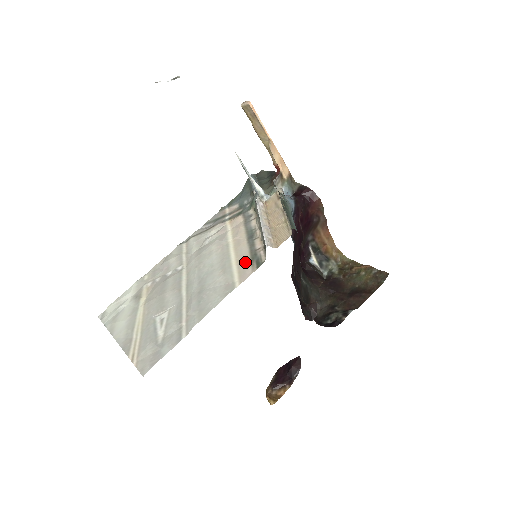
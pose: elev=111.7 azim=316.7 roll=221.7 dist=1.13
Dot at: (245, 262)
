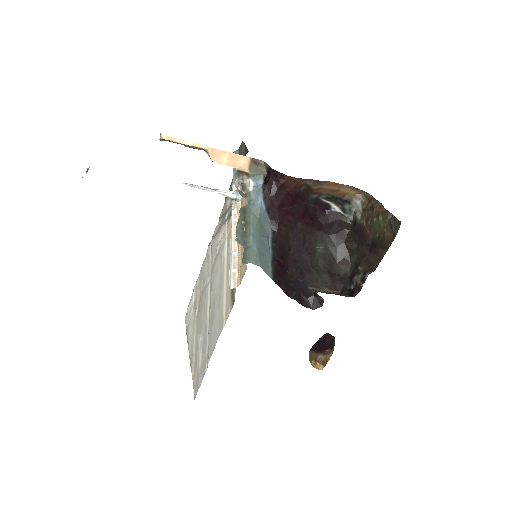
Dot at: (228, 294)
